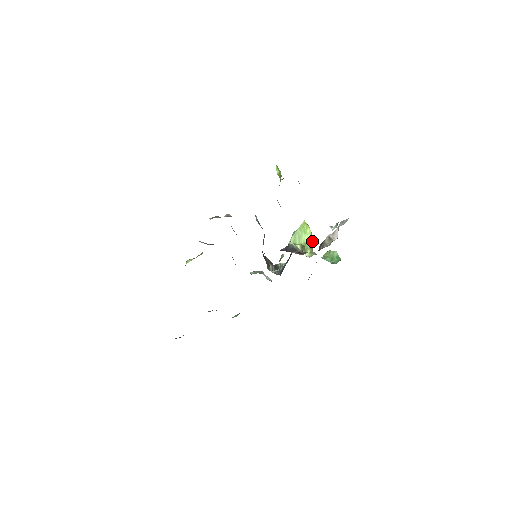
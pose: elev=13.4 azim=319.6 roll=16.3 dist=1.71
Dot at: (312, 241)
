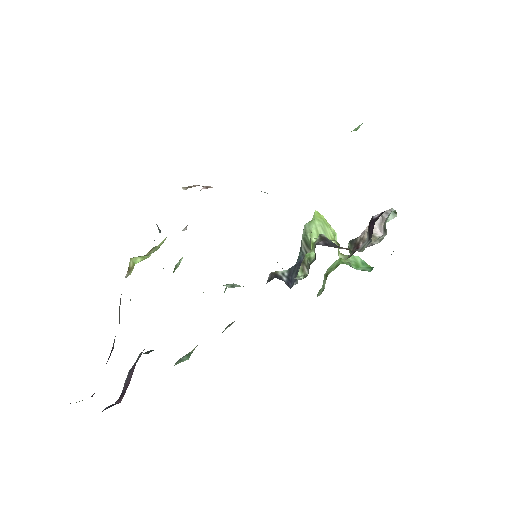
Dot at: occluded
